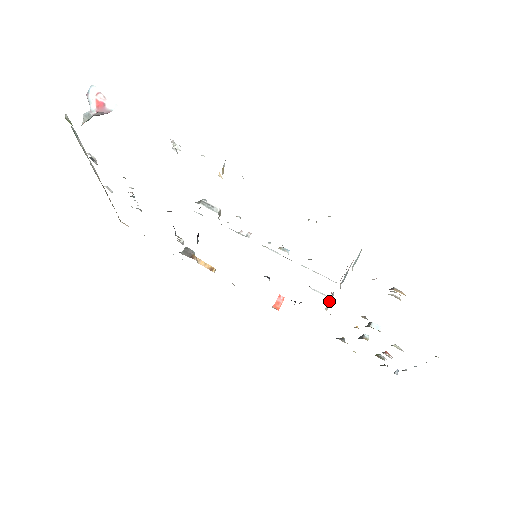
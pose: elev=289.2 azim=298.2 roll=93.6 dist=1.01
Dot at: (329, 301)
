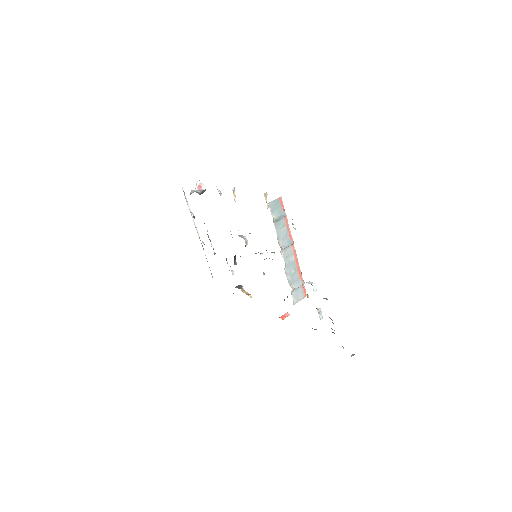
Dot at: (296, 284)
